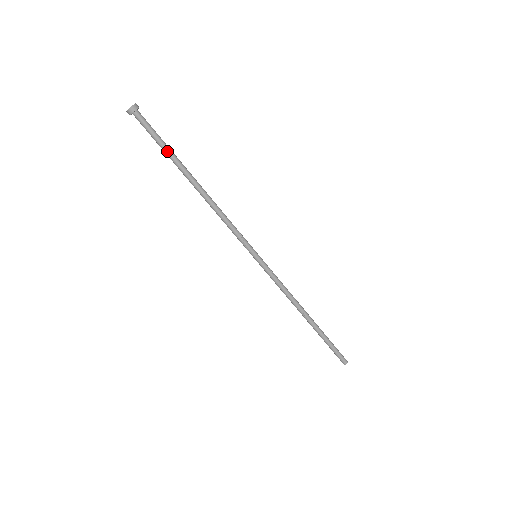
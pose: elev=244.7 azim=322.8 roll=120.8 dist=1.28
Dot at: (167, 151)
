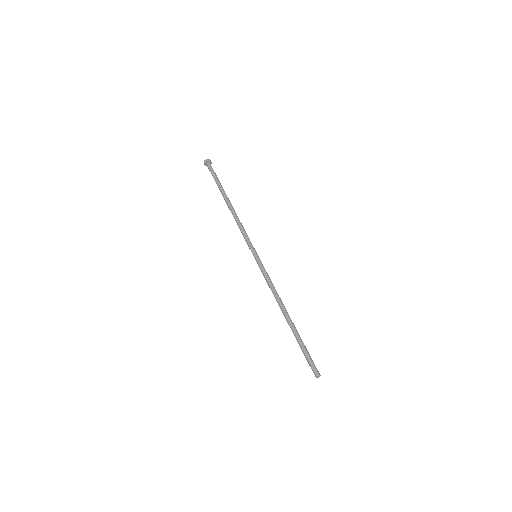
Dot at: (219, 182)
